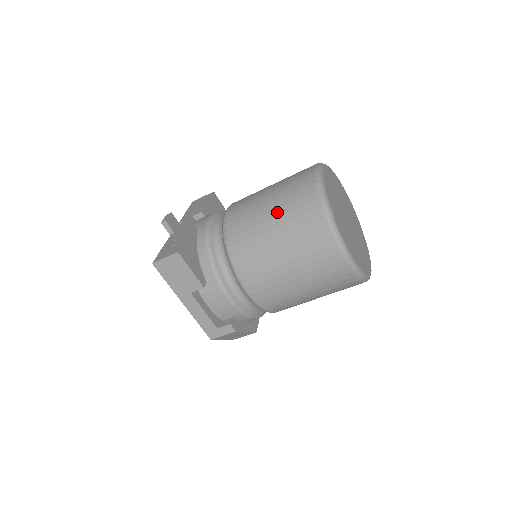
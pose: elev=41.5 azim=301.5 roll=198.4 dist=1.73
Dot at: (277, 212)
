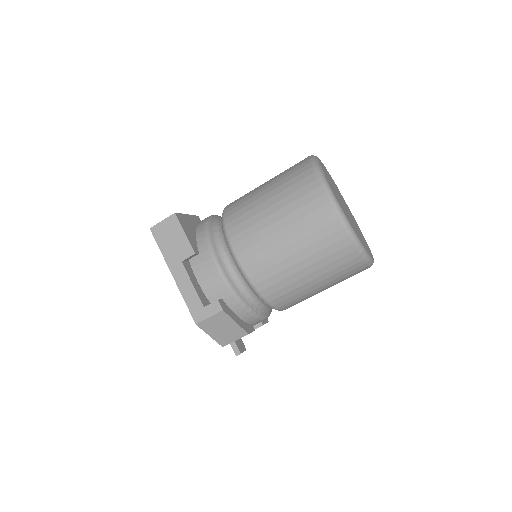
Dot at: (273, 182)
